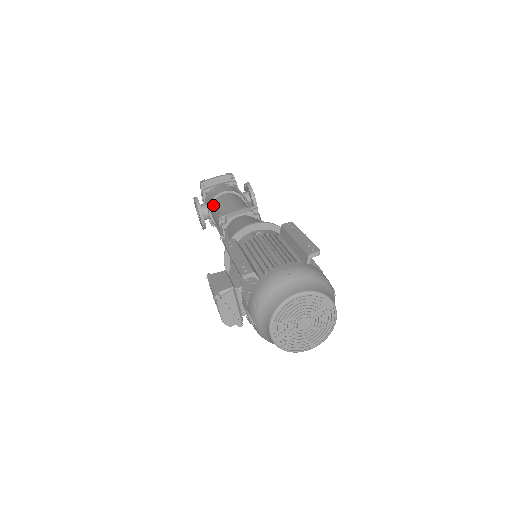
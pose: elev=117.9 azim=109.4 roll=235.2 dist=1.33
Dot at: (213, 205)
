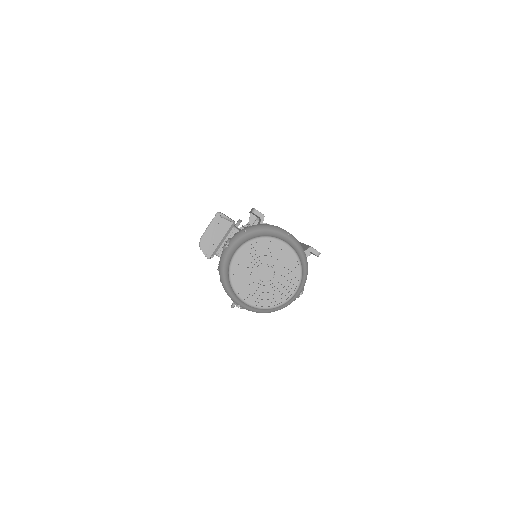
Dot at: occluded
